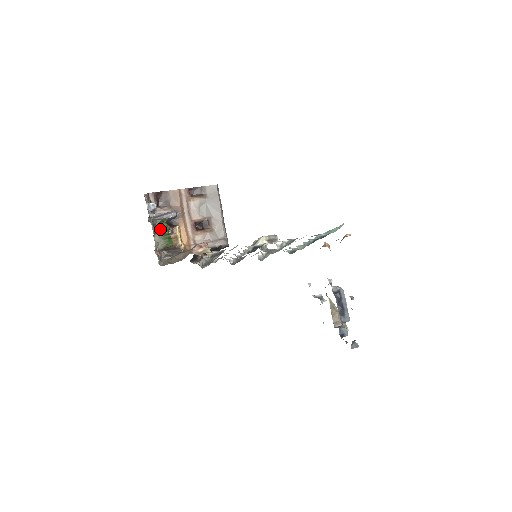
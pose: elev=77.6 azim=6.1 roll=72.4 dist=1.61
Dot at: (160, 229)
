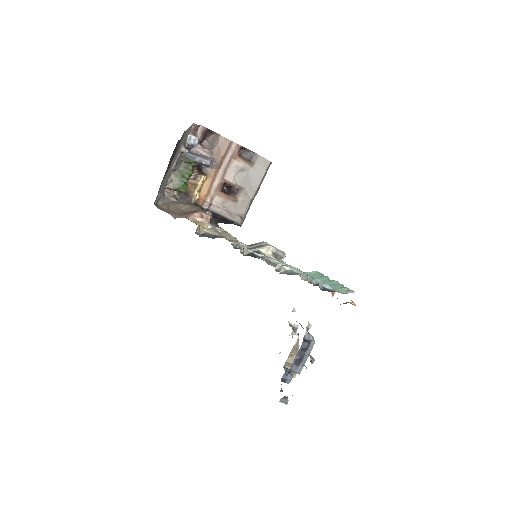
Dot at: (183, 169)
